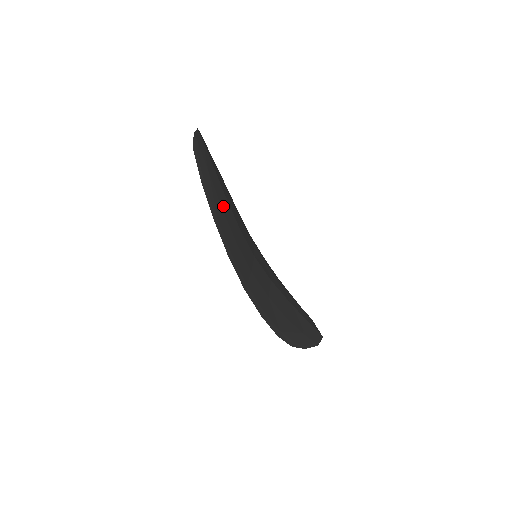
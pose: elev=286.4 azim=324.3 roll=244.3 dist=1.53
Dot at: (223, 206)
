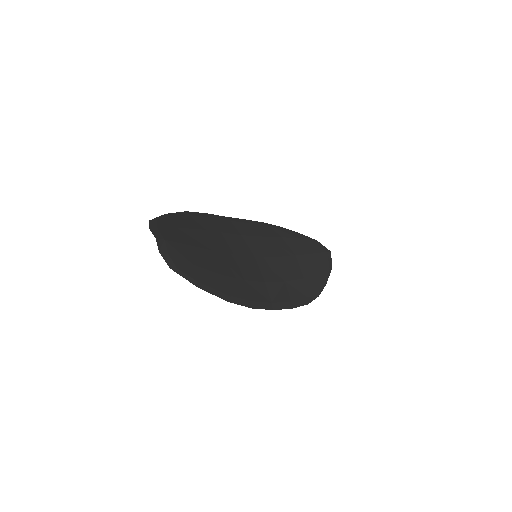
Dot at: (218, 268)
